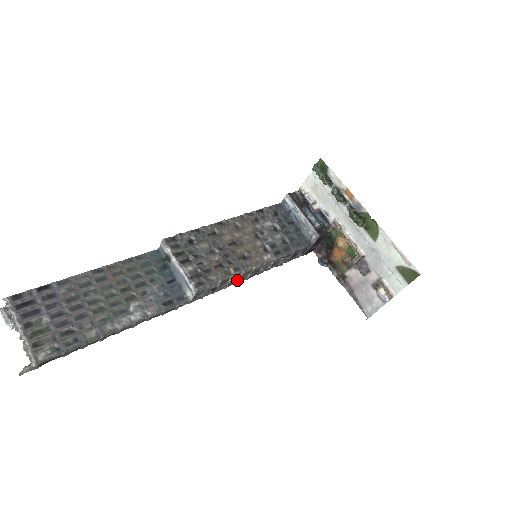
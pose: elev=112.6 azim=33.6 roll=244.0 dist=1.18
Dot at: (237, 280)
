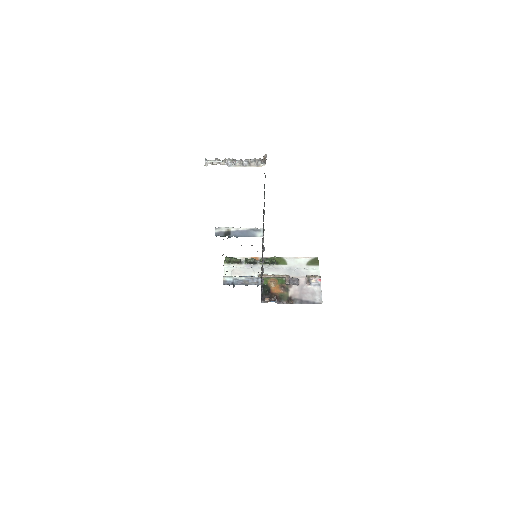
Dot at: (262, 261)
